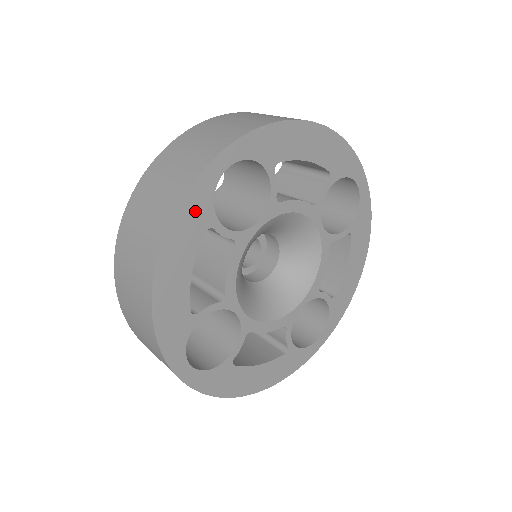
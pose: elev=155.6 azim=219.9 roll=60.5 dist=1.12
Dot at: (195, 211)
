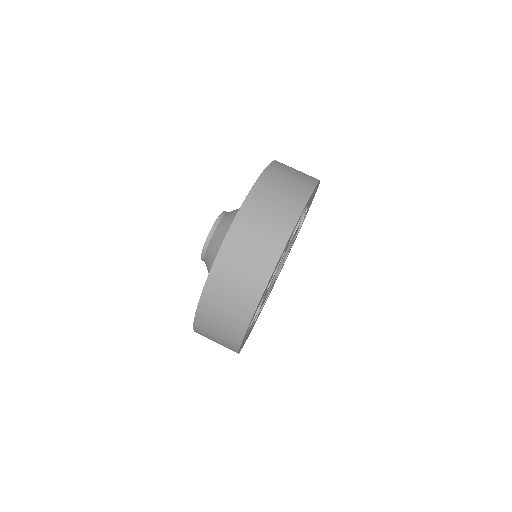
Dot at: (291, 235)
